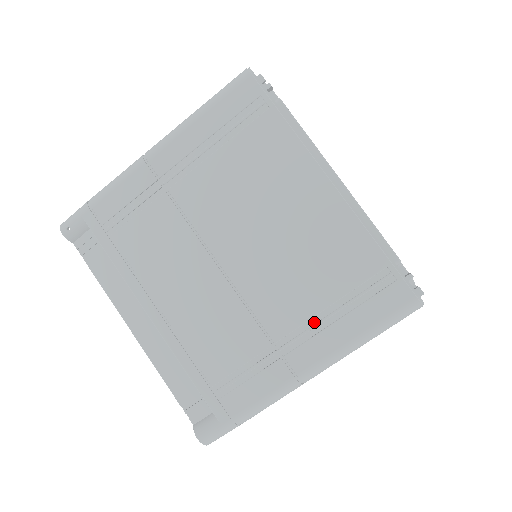
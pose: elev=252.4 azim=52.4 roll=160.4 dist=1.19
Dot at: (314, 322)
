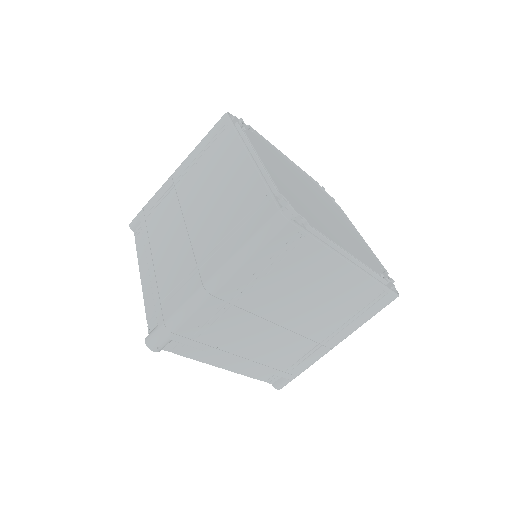
Dot at: (341, 326)
